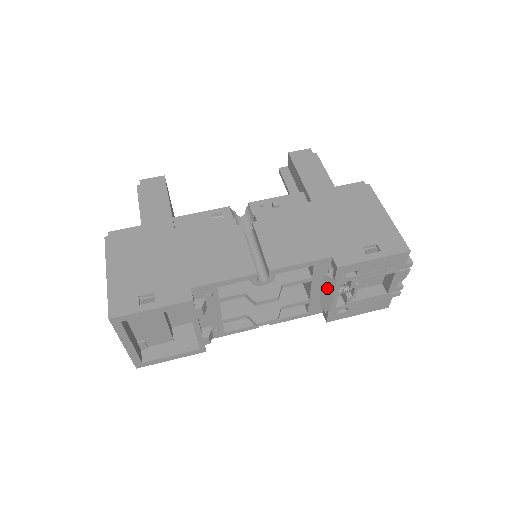
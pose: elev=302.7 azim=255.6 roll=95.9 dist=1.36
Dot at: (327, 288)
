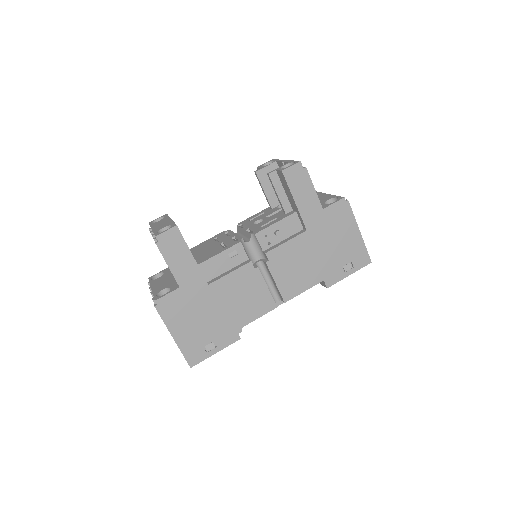
Dot at: occluded
